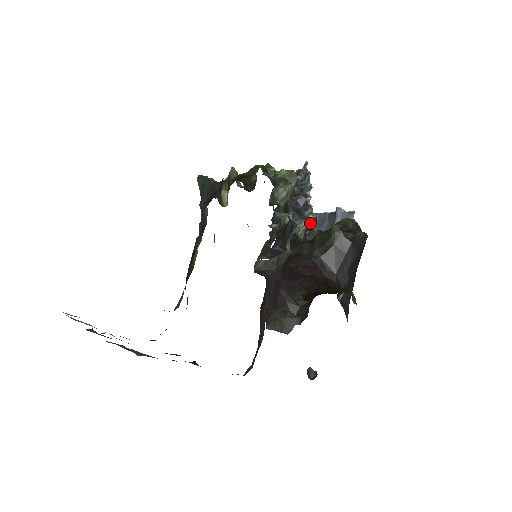
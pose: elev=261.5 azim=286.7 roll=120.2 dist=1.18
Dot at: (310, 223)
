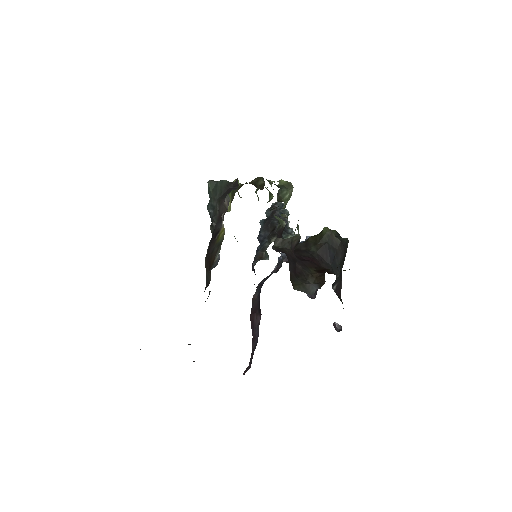
Dot at: occluded
